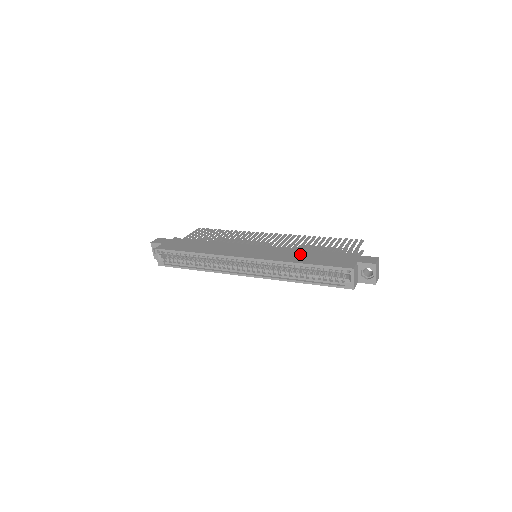
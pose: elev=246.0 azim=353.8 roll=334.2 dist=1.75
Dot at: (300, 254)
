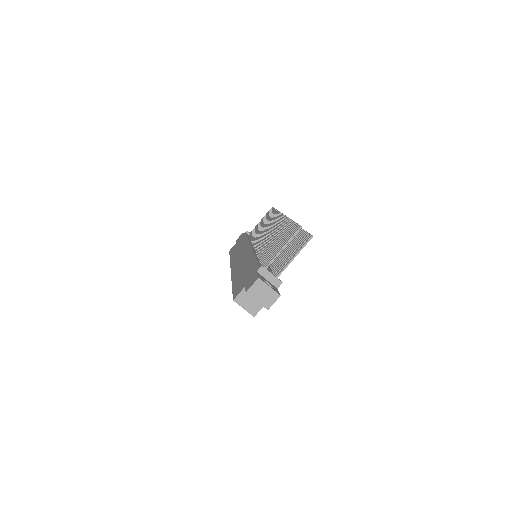
Dot at: (245, 266)
